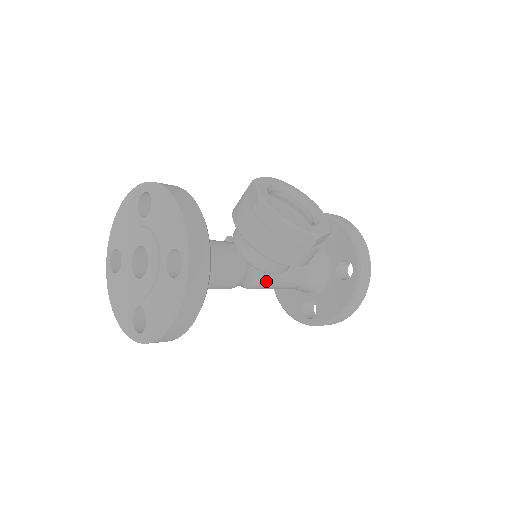
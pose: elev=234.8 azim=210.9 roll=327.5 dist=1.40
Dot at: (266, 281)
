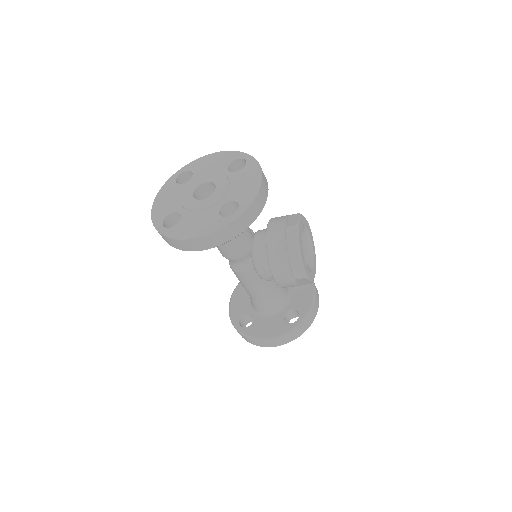
Dot at: (248, 275)
